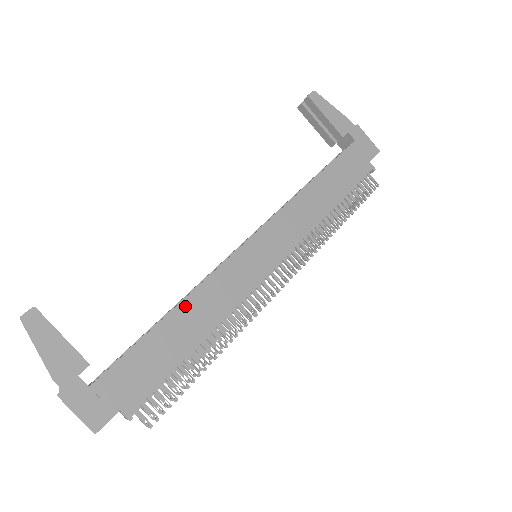
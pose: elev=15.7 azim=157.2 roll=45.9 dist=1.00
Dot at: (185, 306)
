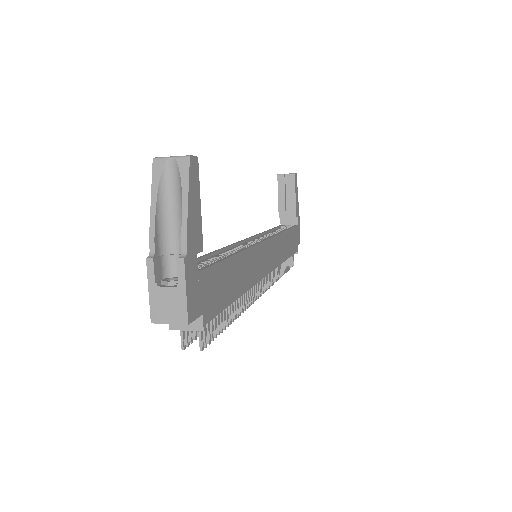
Dot at: (242, 257)
